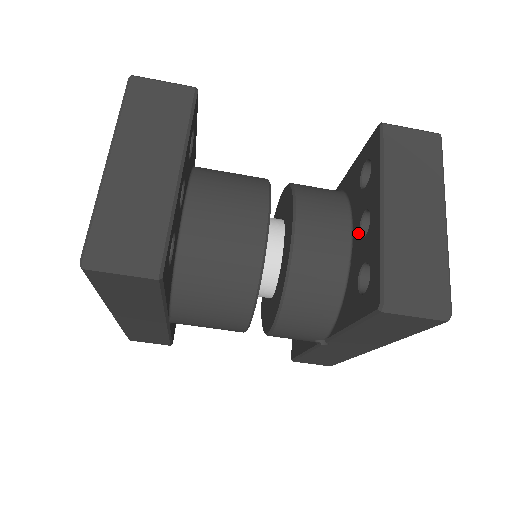
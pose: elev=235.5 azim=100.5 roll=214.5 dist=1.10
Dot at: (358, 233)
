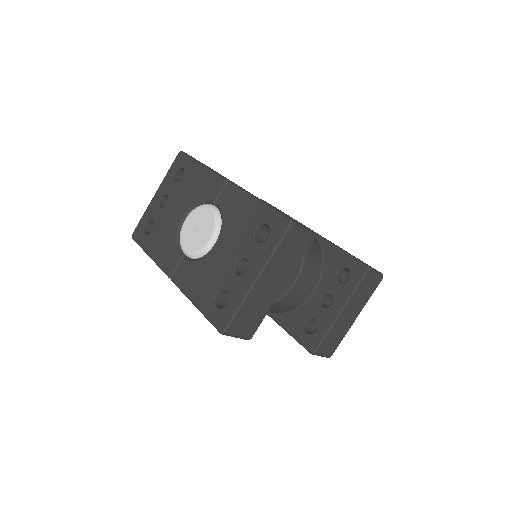
Dot at: (319, 297)
